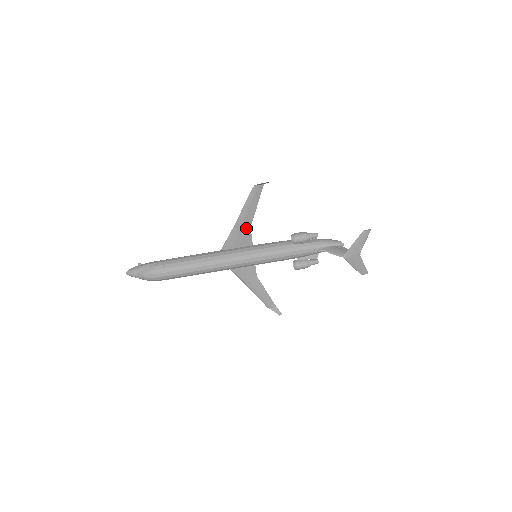
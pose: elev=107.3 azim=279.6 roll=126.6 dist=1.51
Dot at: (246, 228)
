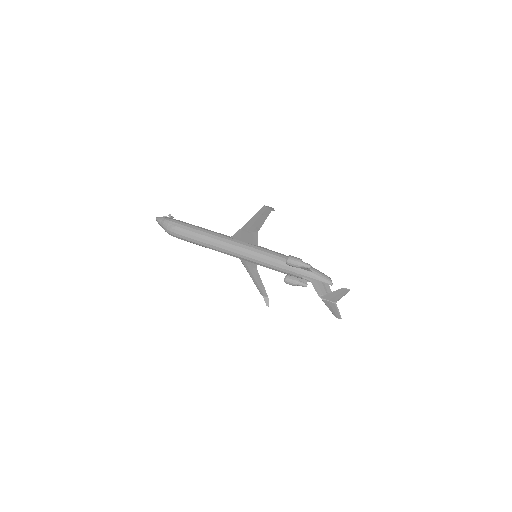
Dot at: (253, 232)
